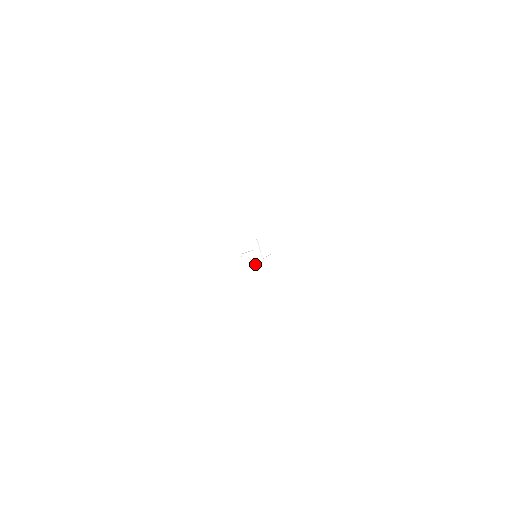
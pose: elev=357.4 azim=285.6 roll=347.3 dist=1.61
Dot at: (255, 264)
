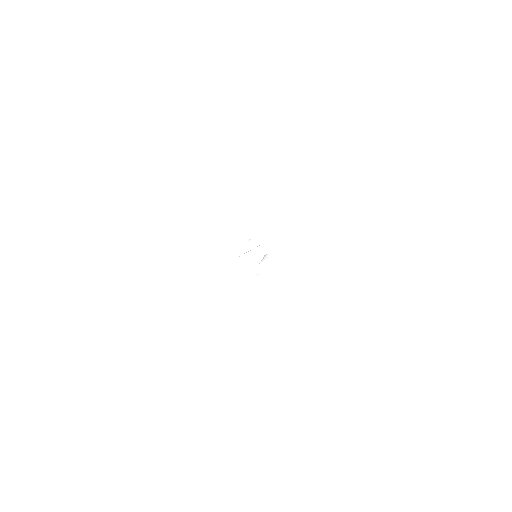
Dot at: (255, 266)
